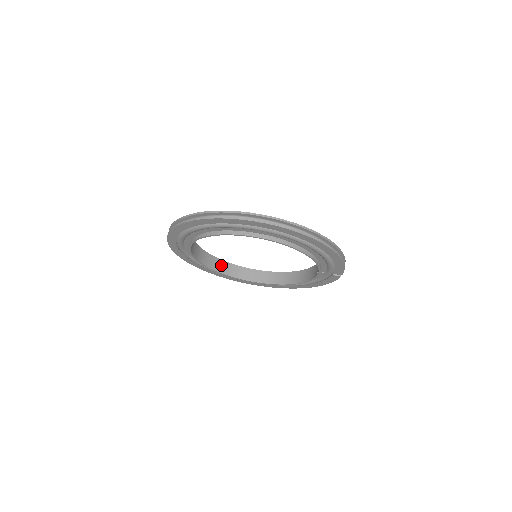
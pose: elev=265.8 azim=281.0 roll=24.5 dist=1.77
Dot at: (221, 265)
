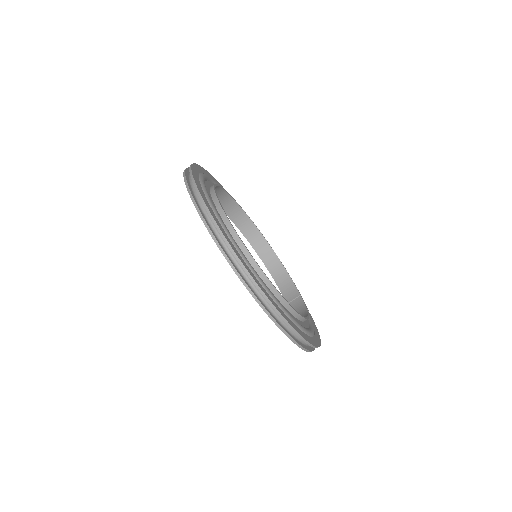
Dot at: (221, 196)
